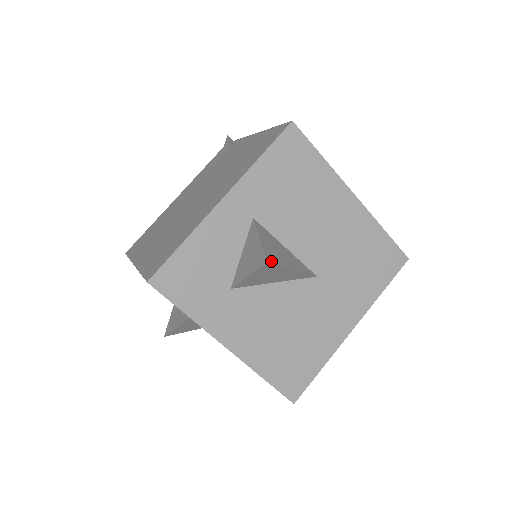
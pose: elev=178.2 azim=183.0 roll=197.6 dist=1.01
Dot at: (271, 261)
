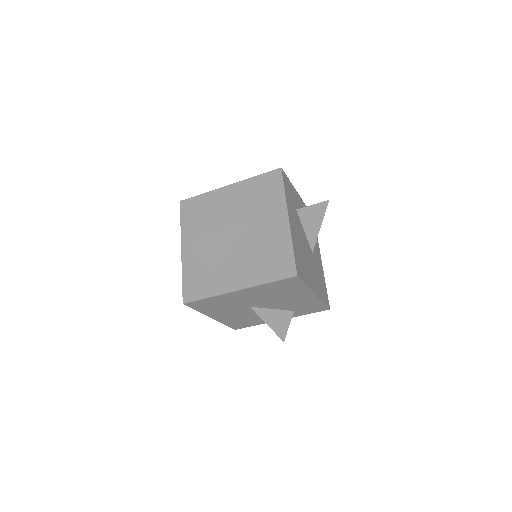
Dot at: (193, 240)
